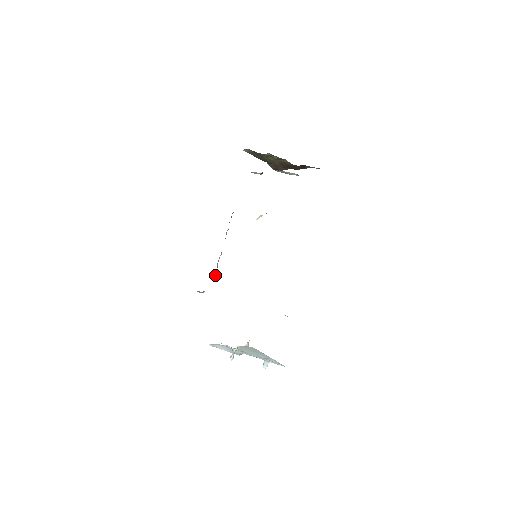
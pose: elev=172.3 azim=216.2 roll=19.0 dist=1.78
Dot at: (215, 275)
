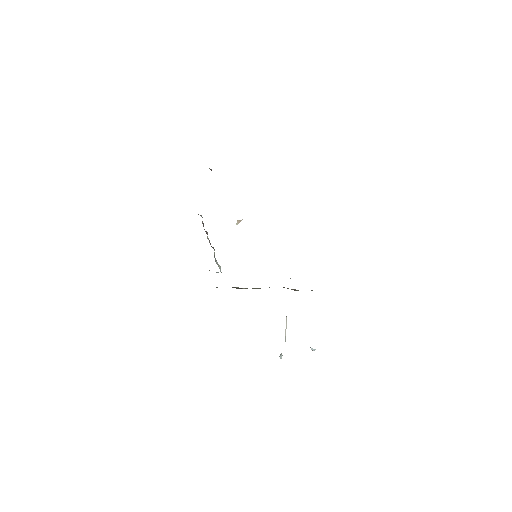
Dot at: (220, 269)
